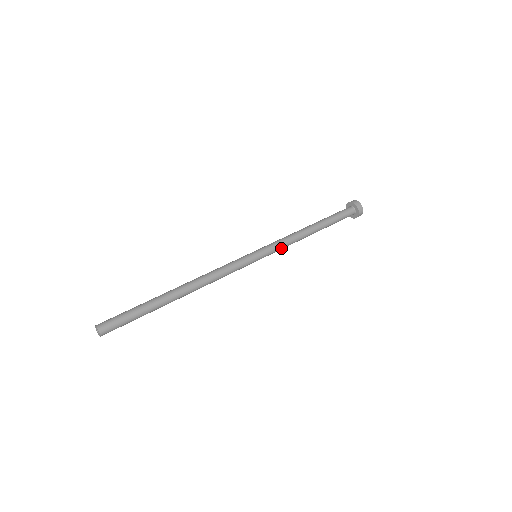
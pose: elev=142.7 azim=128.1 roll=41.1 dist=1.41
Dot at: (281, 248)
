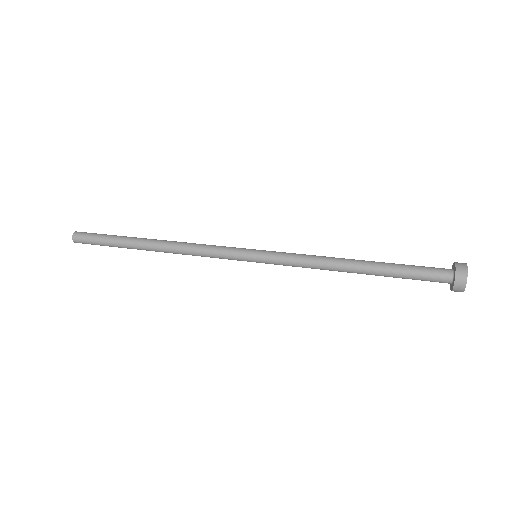
Dot at: (292, 265)
